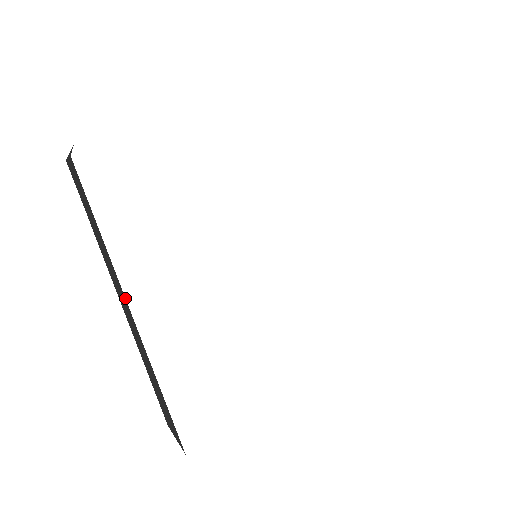
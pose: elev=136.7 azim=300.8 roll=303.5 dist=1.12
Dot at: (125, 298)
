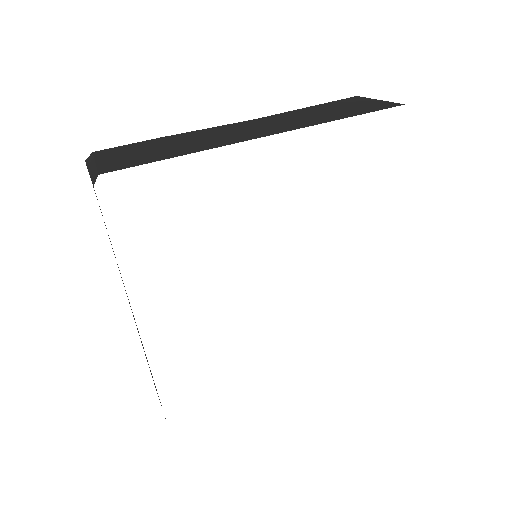
Dot at: occluded
